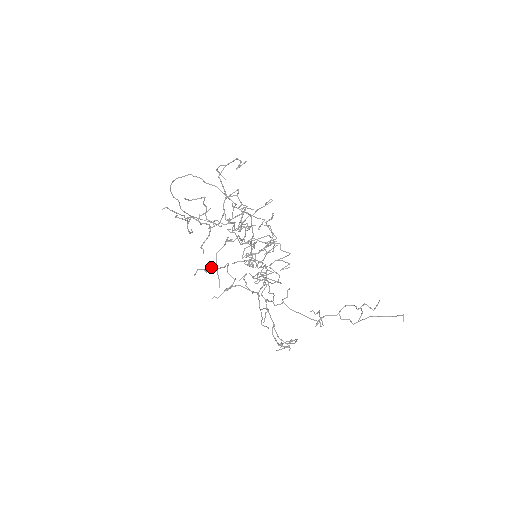
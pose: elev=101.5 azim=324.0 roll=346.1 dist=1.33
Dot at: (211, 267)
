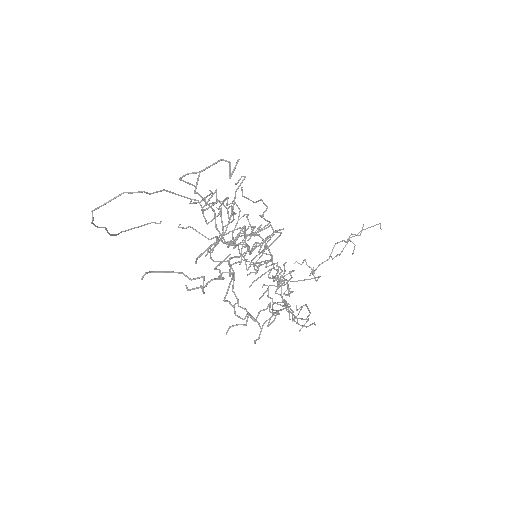
Dot at: (248, 317)
